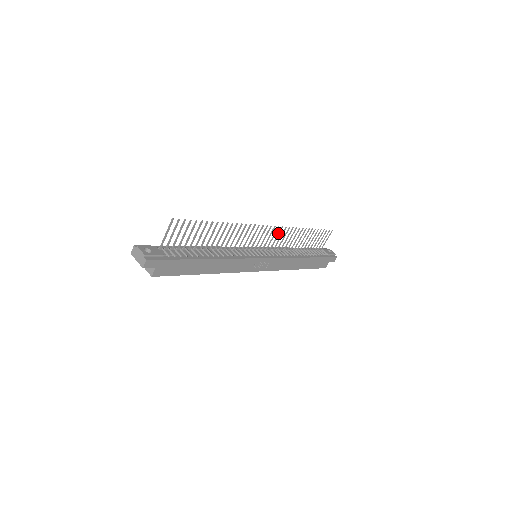
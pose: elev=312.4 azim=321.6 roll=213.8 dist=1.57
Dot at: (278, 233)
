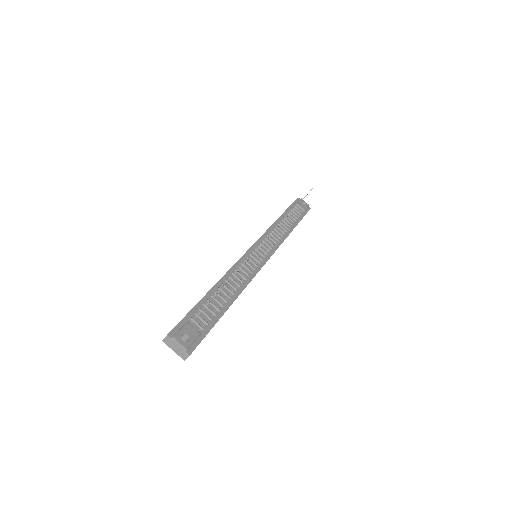
Dot at: occluded
